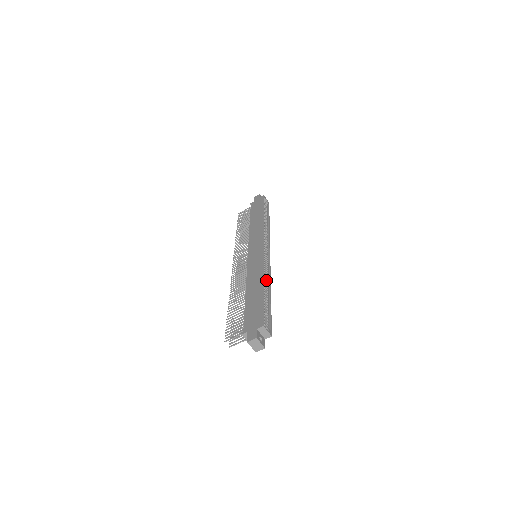
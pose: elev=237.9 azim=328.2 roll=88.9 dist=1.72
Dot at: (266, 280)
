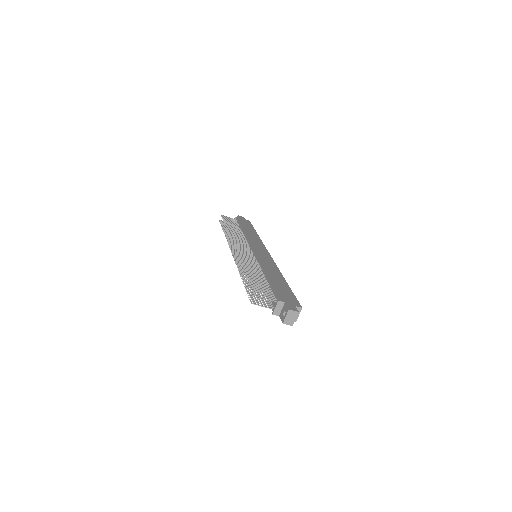
Dot at: occluded
